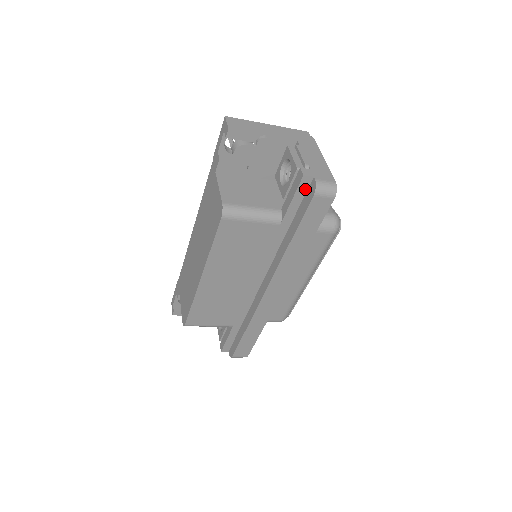
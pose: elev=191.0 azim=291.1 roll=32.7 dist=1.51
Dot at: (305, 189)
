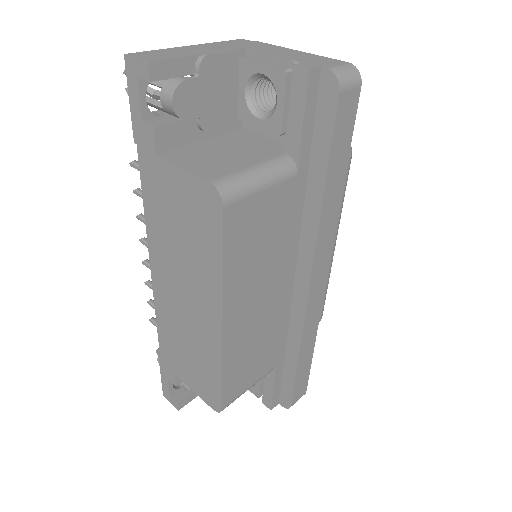
Dot at: (314, 95)
